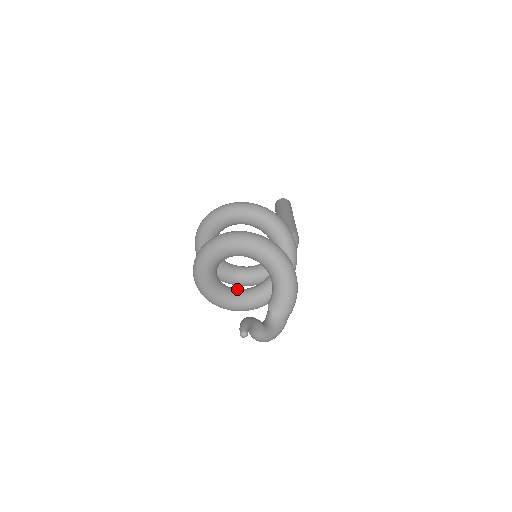
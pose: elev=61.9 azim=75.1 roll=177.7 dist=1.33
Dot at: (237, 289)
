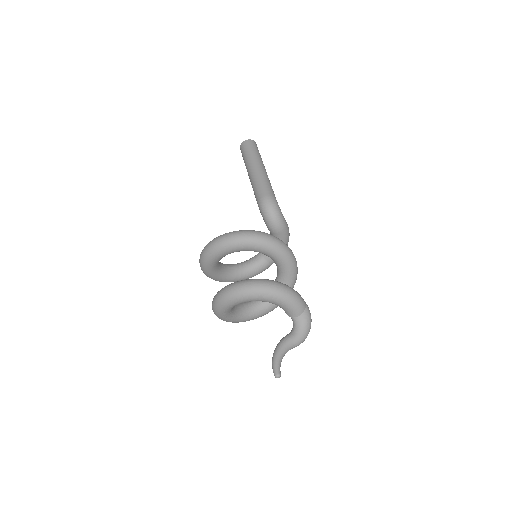
Dot at: occluded
